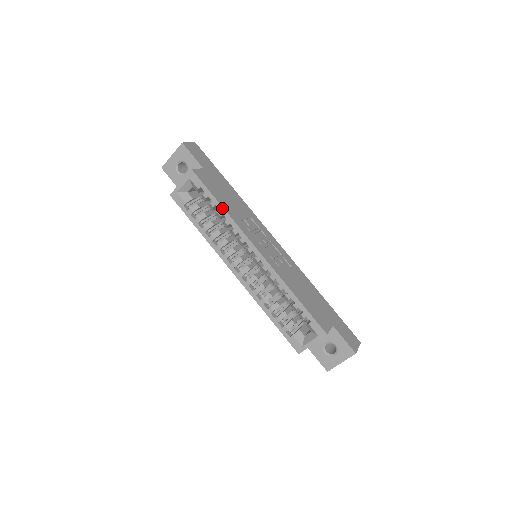
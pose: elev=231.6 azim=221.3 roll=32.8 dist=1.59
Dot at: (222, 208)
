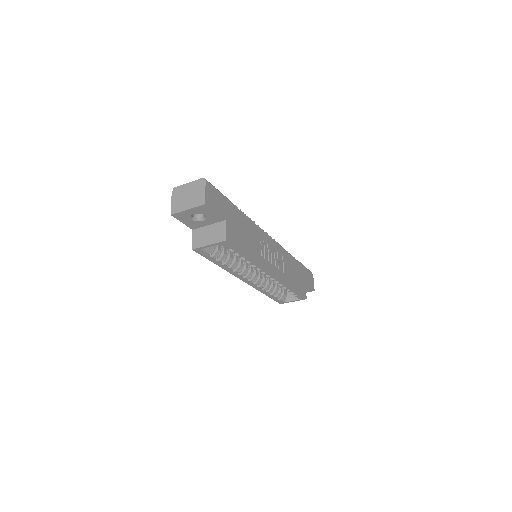
Dot at: (249, 259)
